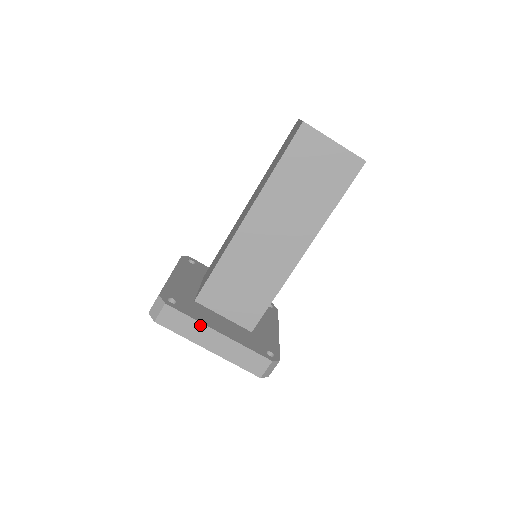
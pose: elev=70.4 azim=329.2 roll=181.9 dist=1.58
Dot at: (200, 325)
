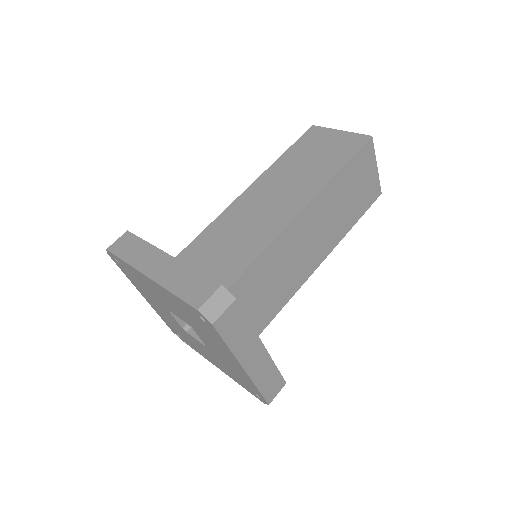
Dot at: (151, 248)
